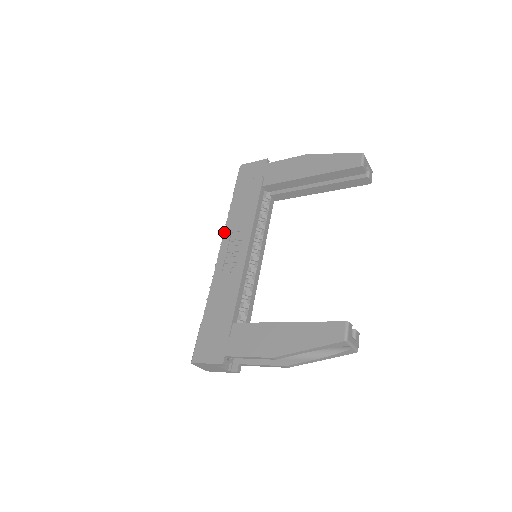
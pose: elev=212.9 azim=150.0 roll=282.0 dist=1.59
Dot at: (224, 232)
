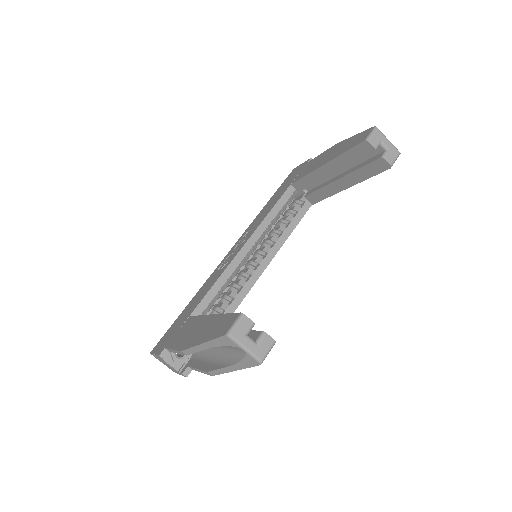
Dot at: (244, 232)
